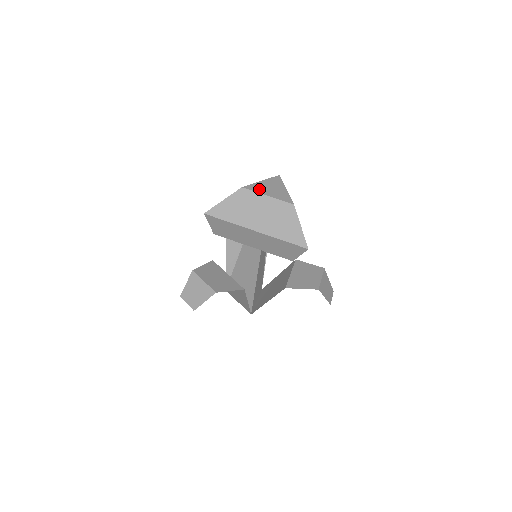
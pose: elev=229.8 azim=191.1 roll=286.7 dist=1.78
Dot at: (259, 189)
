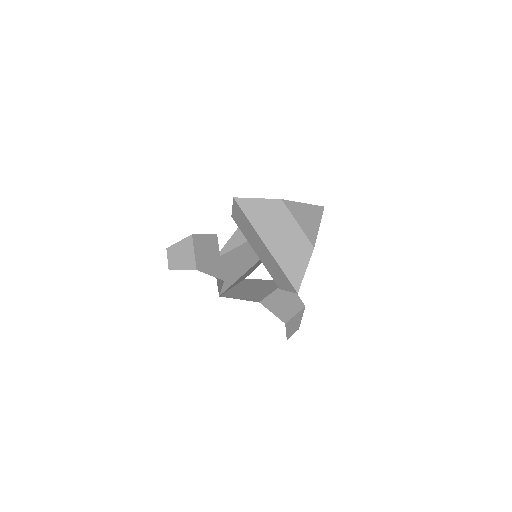
Dot at: (295, 211)
